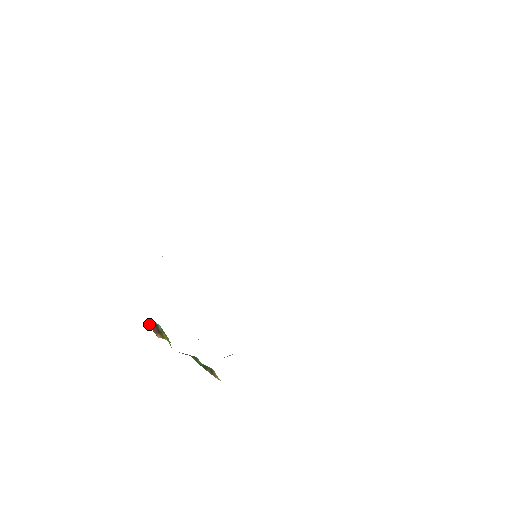
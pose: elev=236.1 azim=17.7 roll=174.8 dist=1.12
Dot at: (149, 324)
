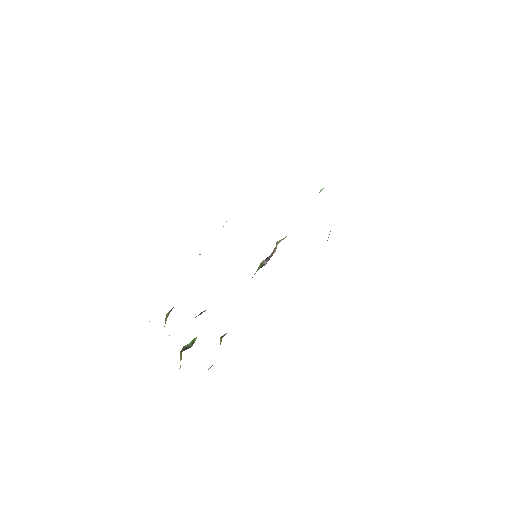
Dot at: occluded
